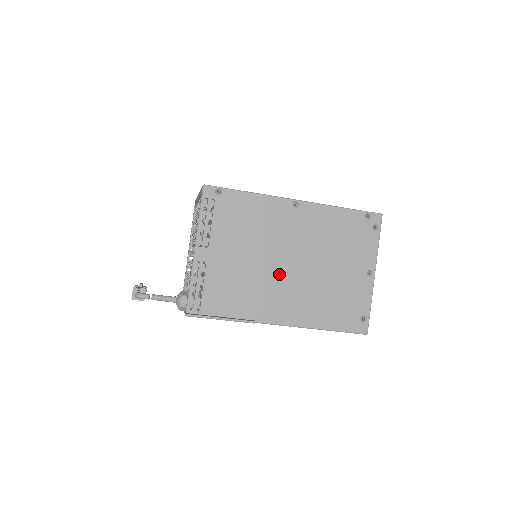
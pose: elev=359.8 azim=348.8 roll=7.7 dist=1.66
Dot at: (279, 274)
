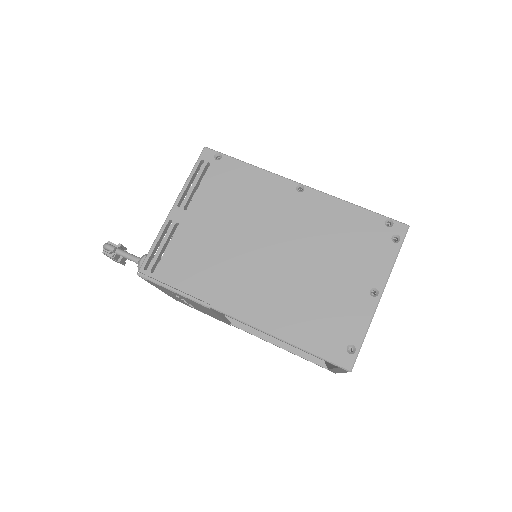
Dot at: (256, 260)
